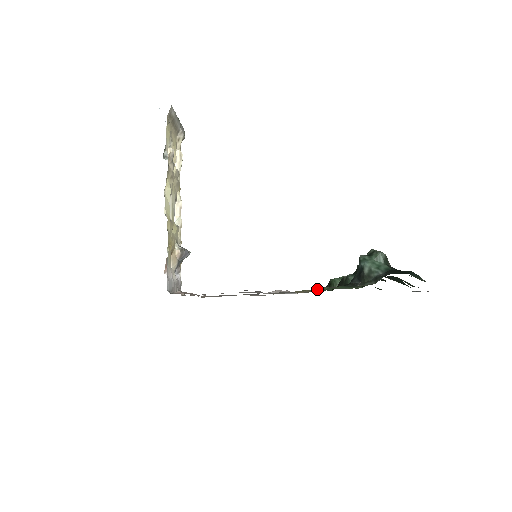
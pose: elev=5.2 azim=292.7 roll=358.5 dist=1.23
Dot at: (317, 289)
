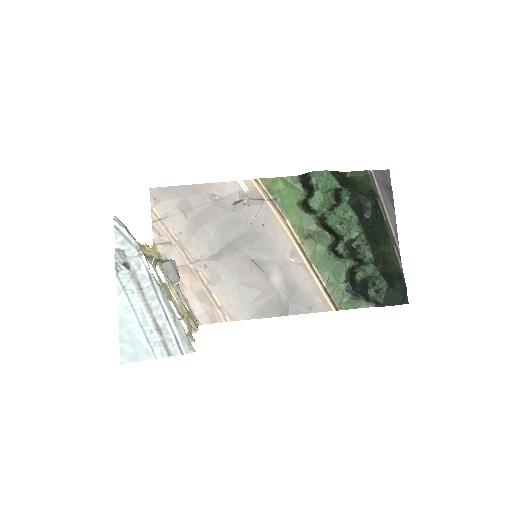
Dot at: (323, 285)
